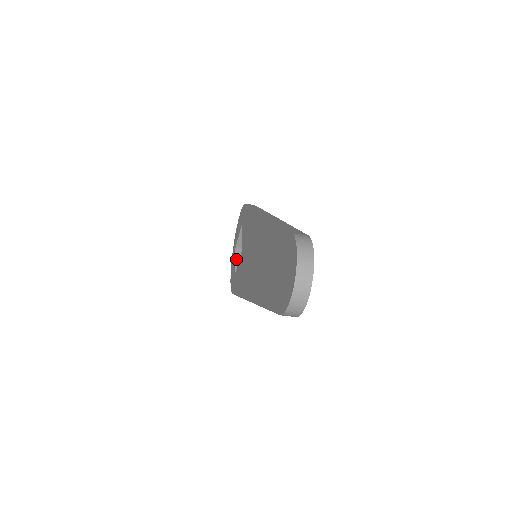
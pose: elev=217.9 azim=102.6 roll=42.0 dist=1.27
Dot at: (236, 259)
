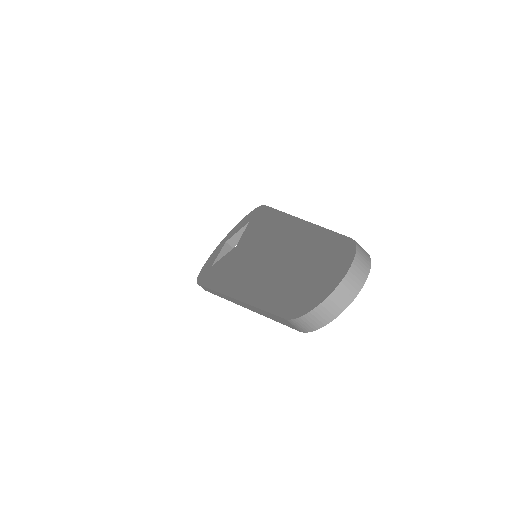
Dot at: (220, 253)
